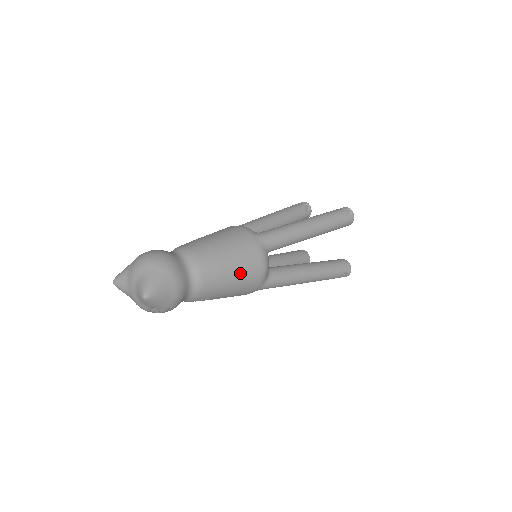
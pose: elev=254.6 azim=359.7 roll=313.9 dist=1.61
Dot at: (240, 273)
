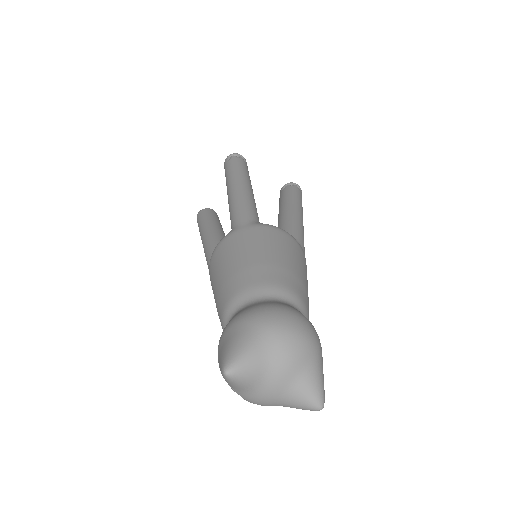
Dot at: occluded
